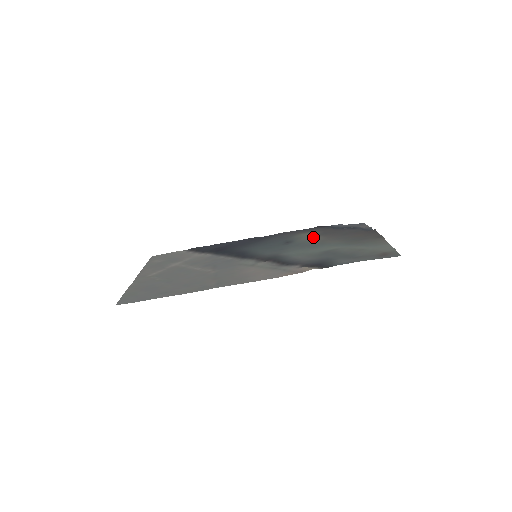
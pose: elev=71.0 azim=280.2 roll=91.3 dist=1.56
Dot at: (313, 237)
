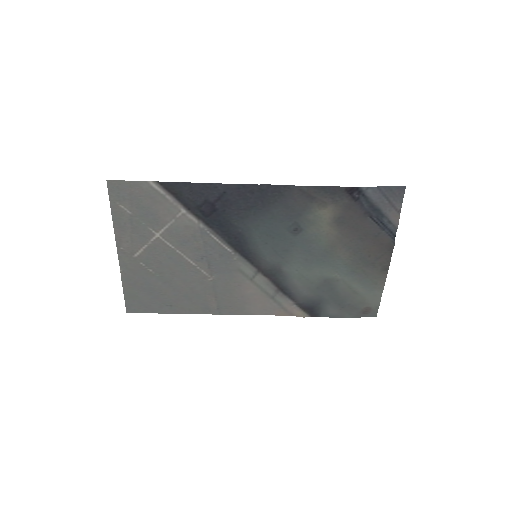
Dot at: (327, 230)
